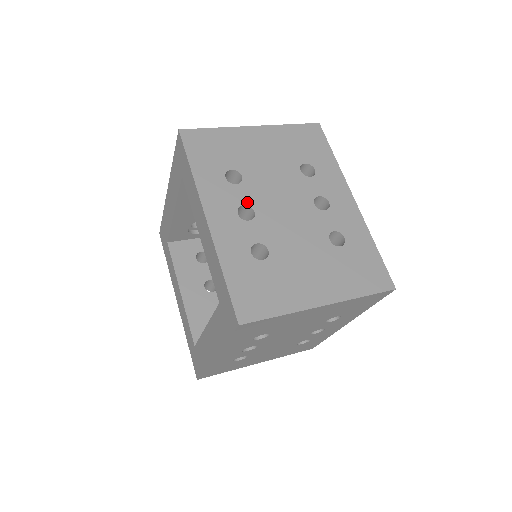
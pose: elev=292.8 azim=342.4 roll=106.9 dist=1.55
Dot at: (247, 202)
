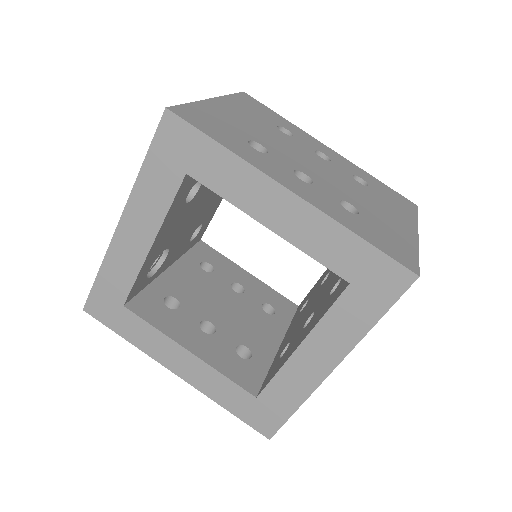
Dot at: (292, 167)
